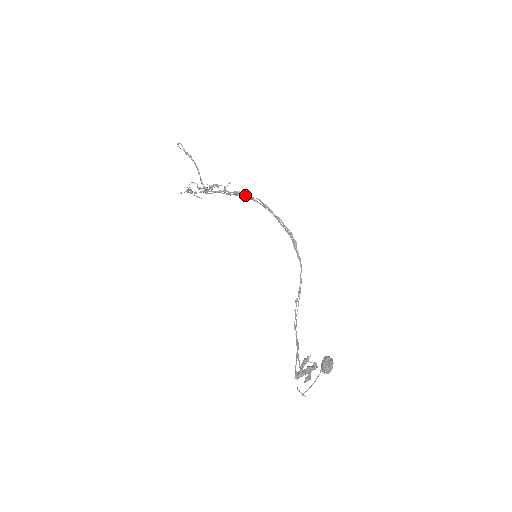
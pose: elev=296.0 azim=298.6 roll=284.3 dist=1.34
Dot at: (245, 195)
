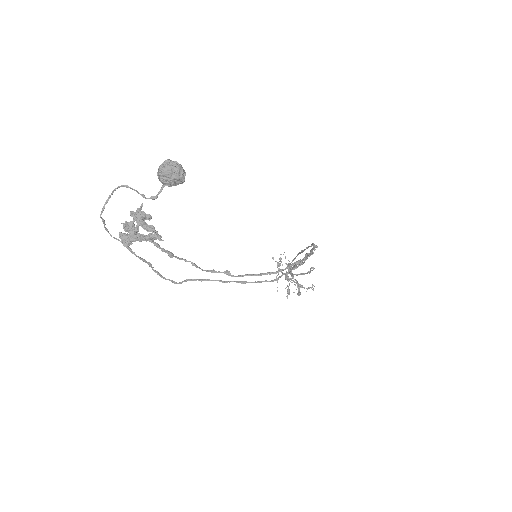
Dot at: occluded
